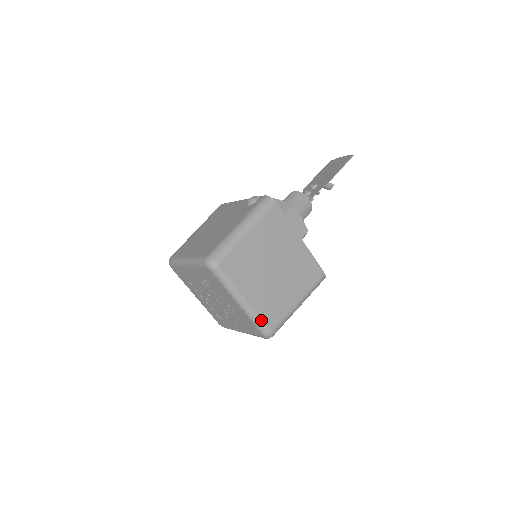
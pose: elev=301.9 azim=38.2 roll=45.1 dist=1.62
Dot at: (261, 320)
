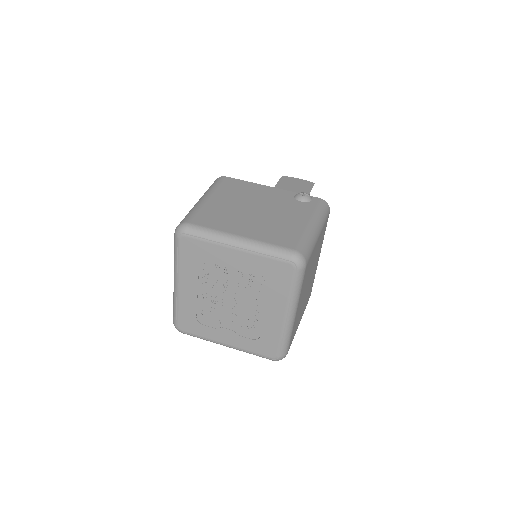
Dot at: (290, 339)
